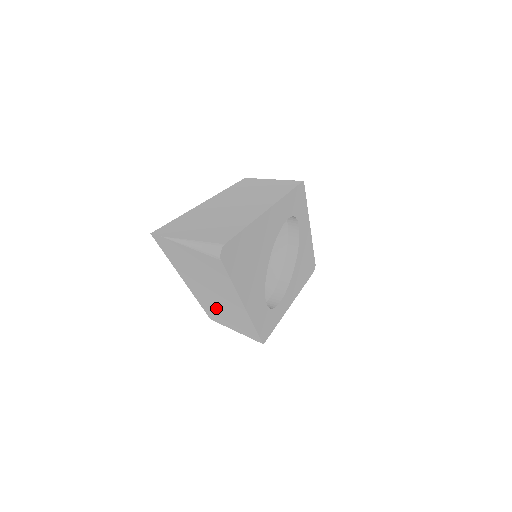
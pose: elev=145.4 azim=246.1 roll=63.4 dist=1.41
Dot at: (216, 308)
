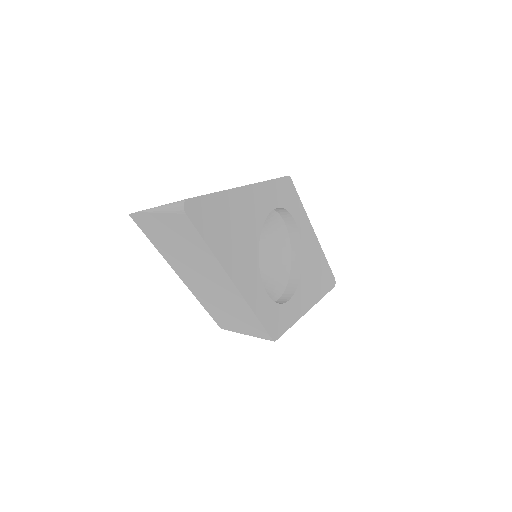
Dot at: (216, 304)
